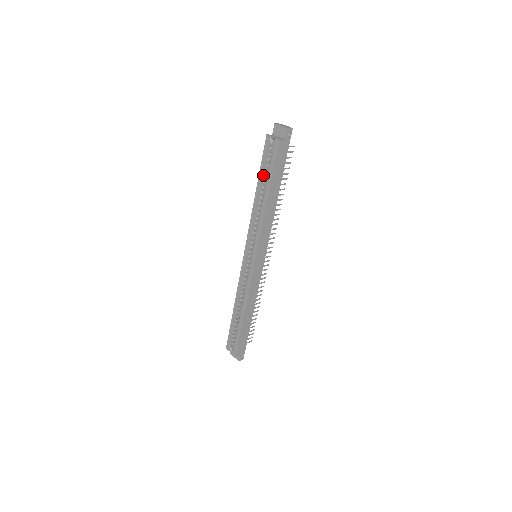
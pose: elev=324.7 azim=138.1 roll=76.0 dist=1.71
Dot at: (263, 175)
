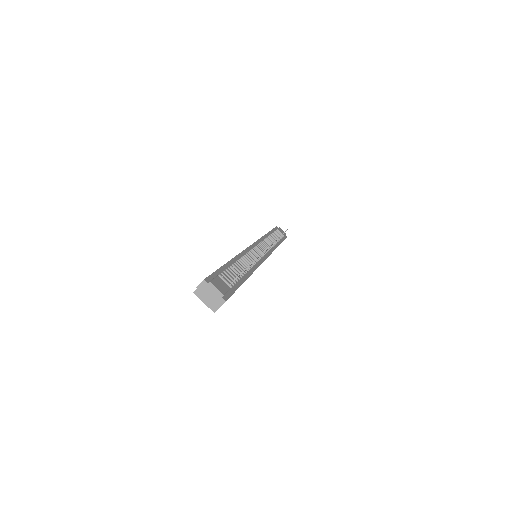
Dot at: occluded
